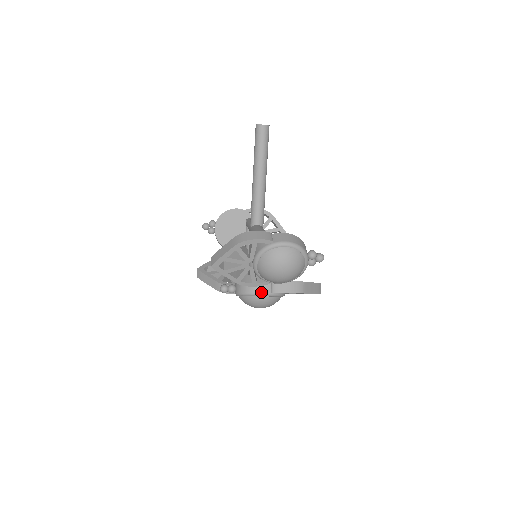
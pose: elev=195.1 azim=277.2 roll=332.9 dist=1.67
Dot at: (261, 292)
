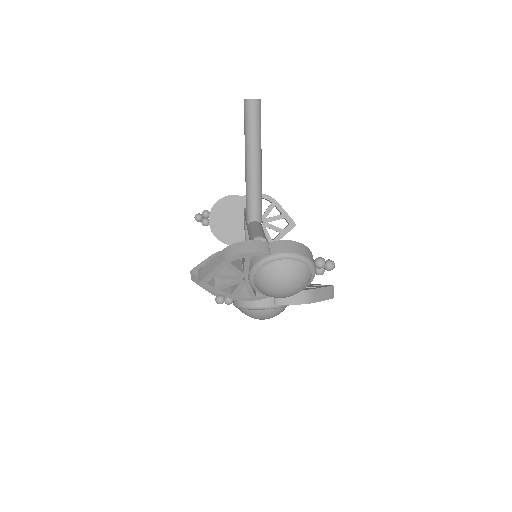
Dot at: (262, 305)
